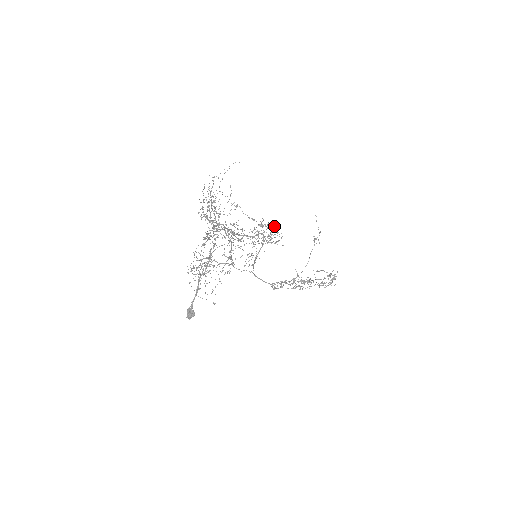
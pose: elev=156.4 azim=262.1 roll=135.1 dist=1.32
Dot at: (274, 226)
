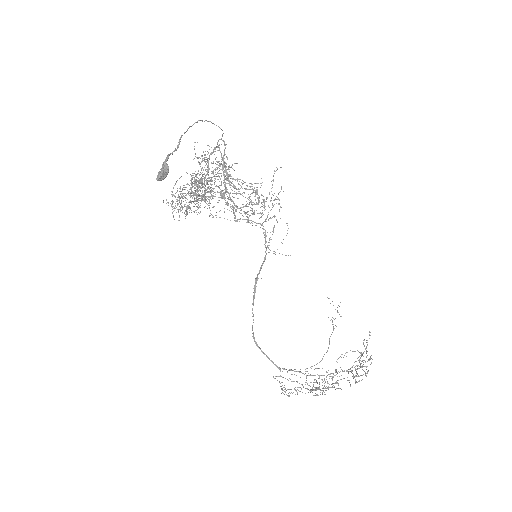
Dot at: (277, 197)
